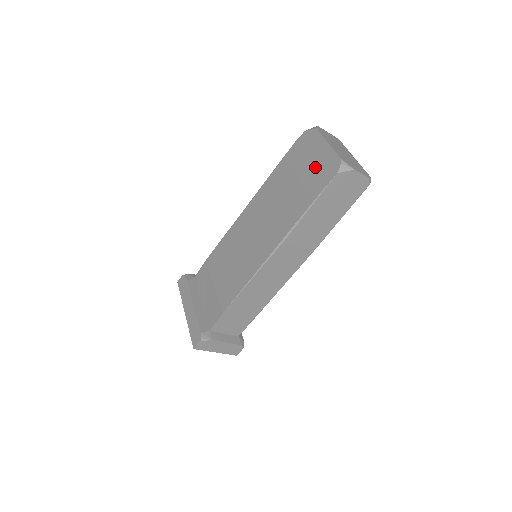
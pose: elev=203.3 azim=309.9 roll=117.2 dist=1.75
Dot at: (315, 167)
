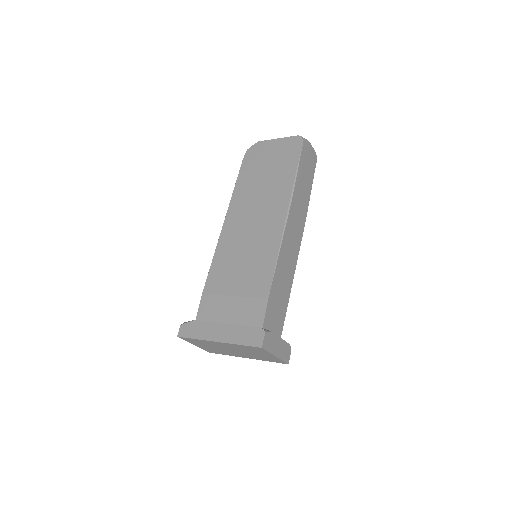
Dot at: (279, 153)
